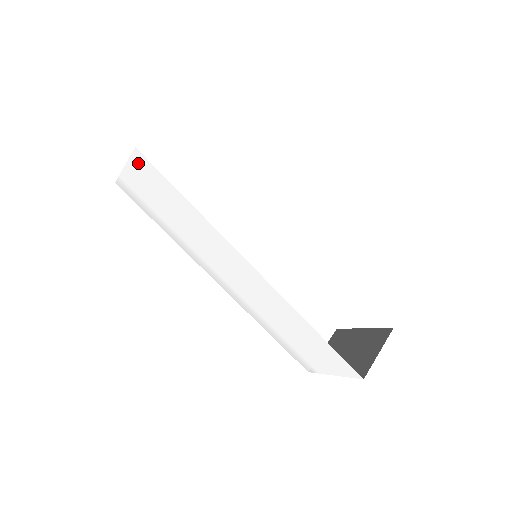
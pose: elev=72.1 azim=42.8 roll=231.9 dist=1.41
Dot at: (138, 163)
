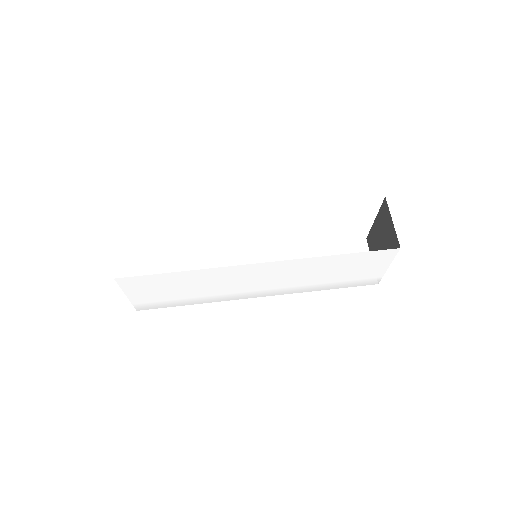
Dot at: (127, 285)
